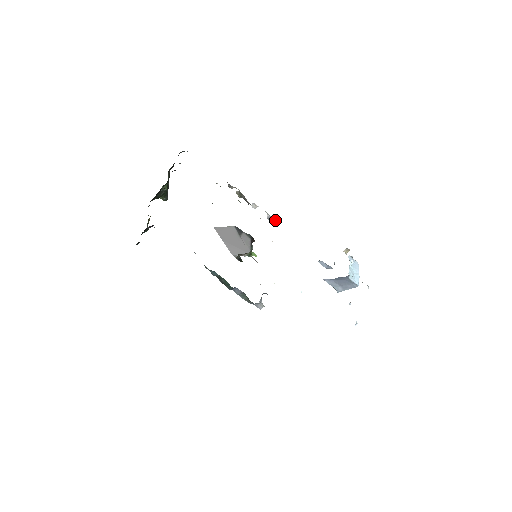
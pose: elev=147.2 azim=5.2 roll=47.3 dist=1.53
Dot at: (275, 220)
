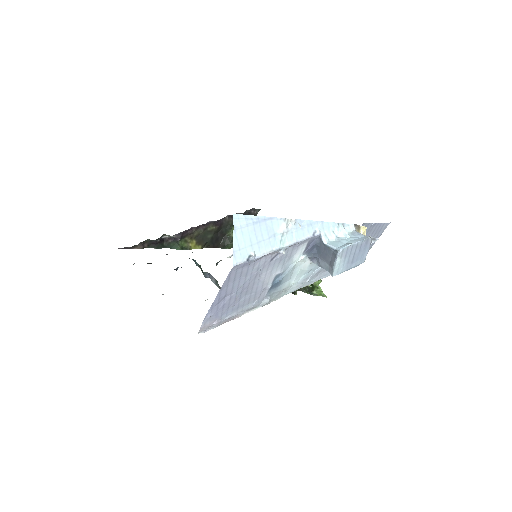
Dot at: occluded
